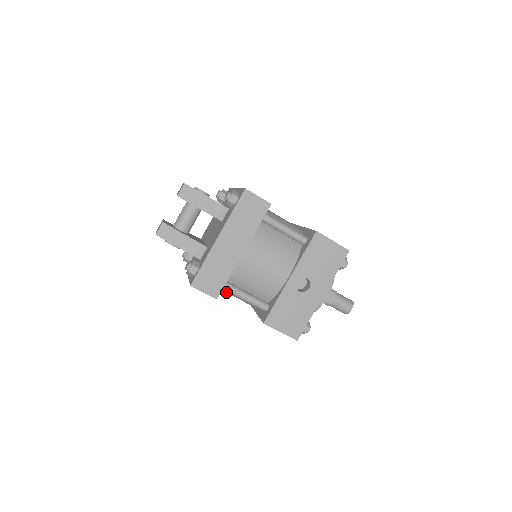
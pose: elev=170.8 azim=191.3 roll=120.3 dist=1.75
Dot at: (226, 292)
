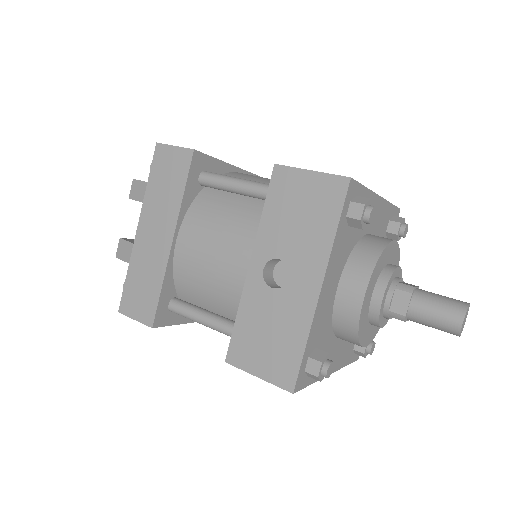
Dot at: occluded
